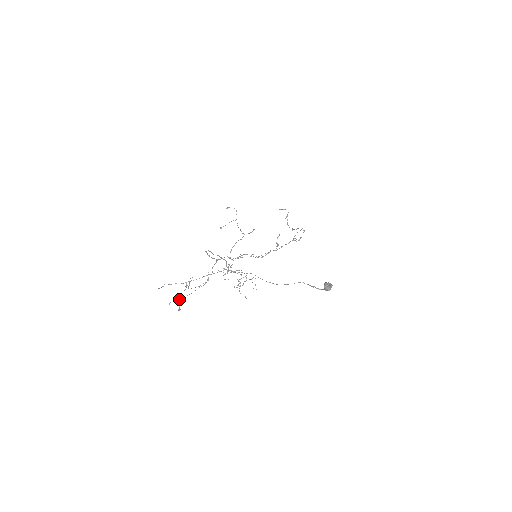
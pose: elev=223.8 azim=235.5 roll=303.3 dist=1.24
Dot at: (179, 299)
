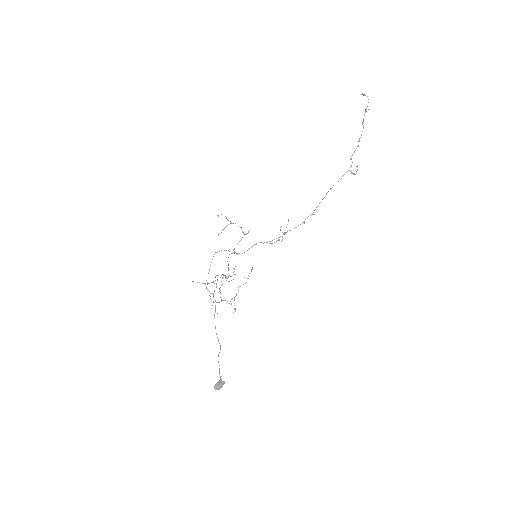
Dot at: occluded
